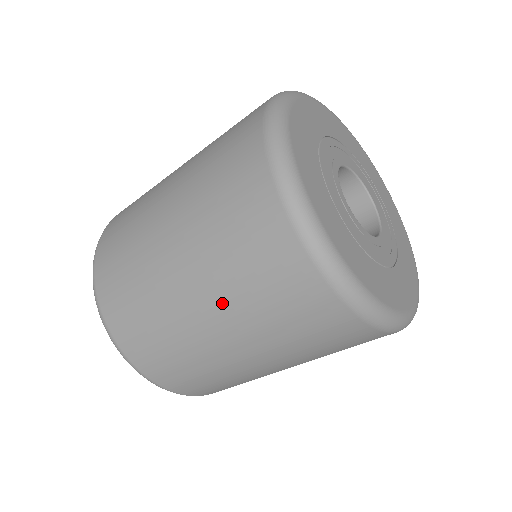
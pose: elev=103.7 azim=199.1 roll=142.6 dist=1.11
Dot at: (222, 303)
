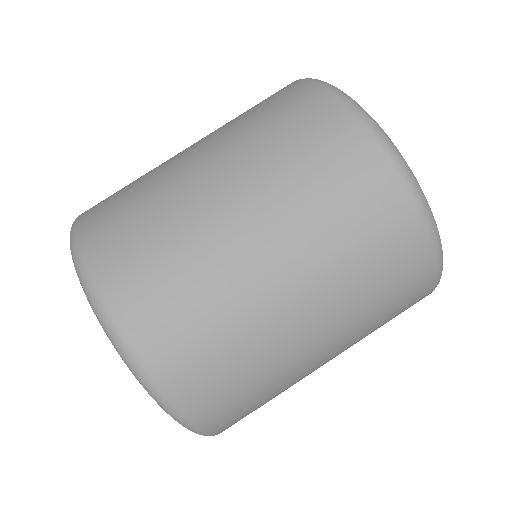
Dot at: (335, 306)
